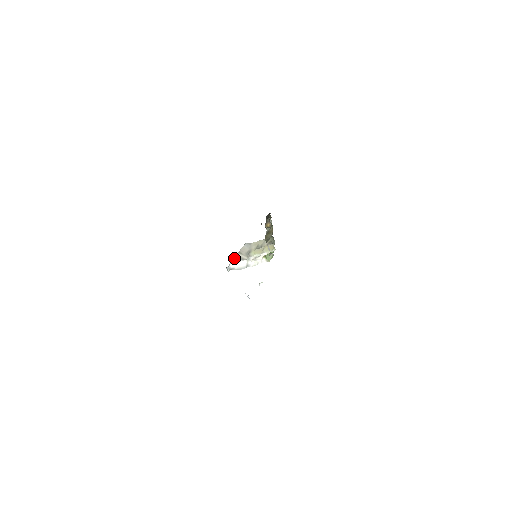
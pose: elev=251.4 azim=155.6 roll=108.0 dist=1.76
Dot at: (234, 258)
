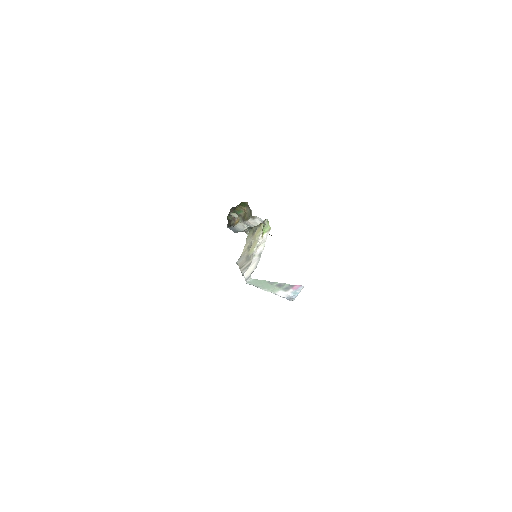
Dot at: (242, 274)
